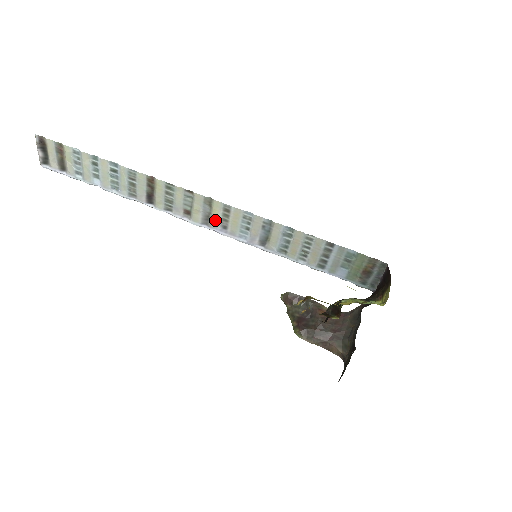
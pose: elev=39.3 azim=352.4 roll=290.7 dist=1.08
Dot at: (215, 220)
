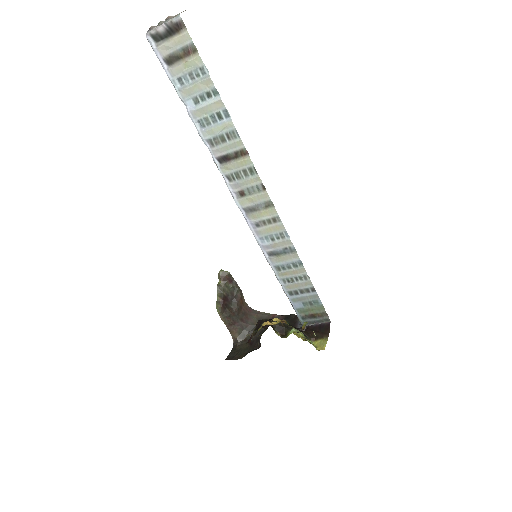
Dot at: (257, 216)
